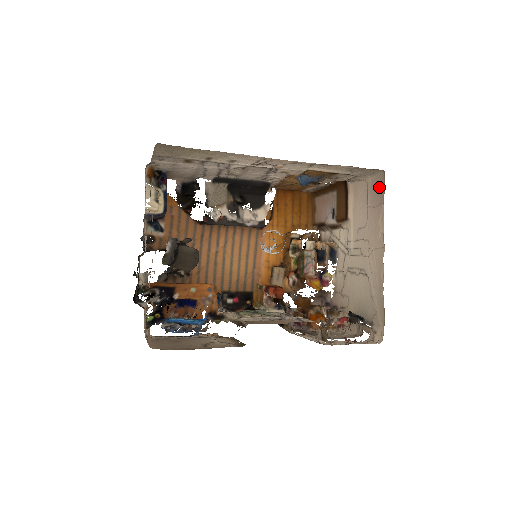
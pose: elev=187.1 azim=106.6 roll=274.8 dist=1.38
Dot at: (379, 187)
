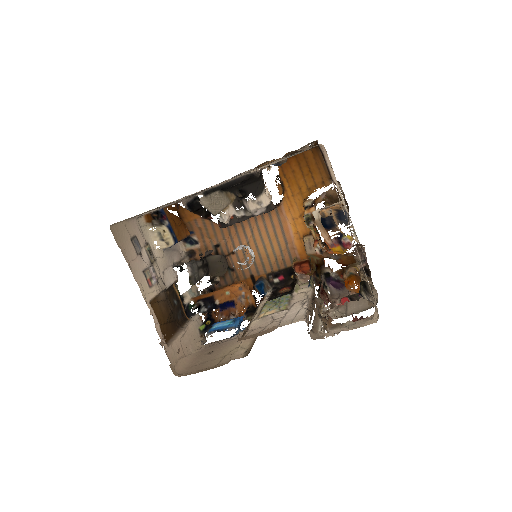
Dot at: occluded
